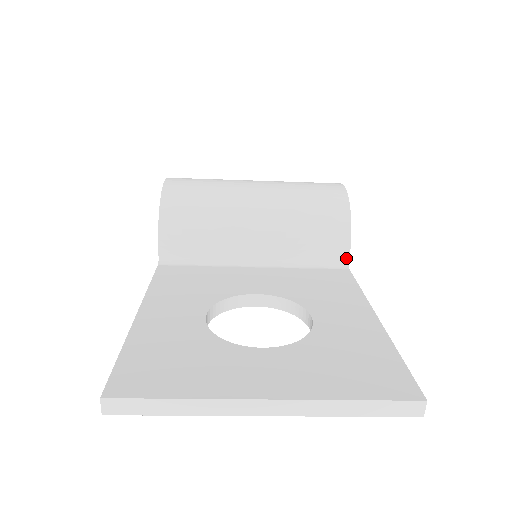
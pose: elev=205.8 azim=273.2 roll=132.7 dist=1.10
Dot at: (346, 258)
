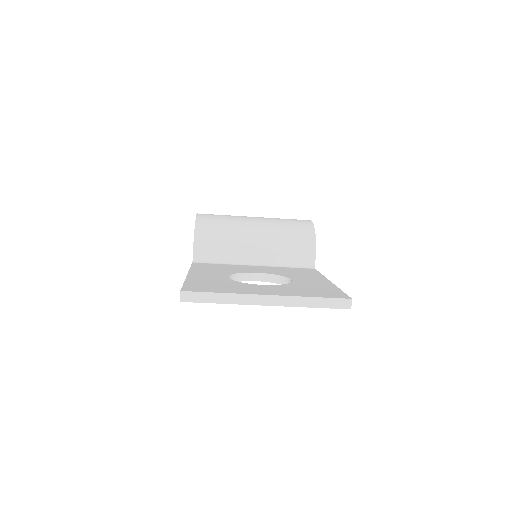
Dot at: (313, 262)
